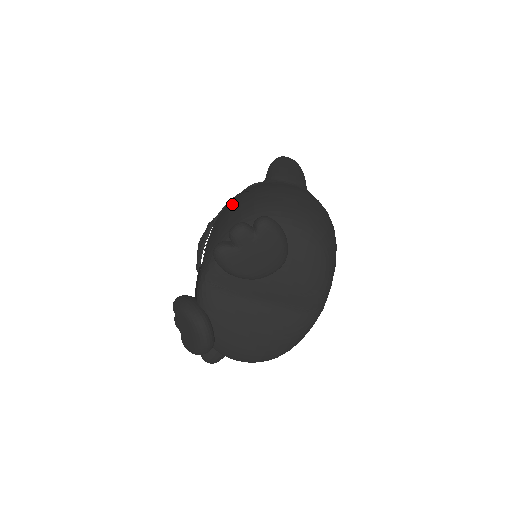
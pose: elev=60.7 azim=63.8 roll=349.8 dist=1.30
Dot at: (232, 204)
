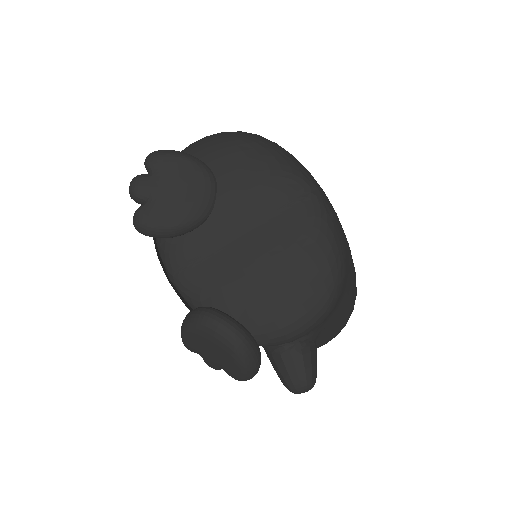
Dot at: occluded
